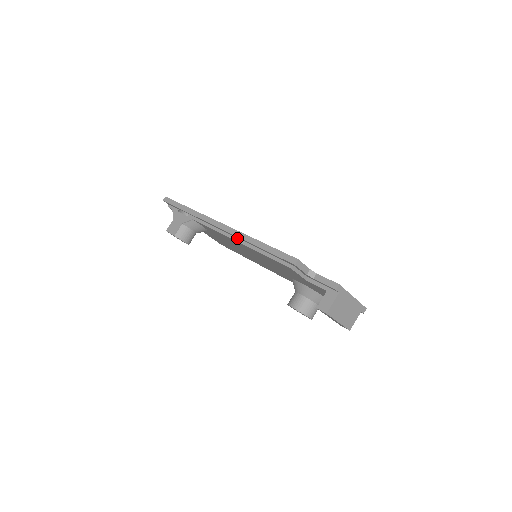
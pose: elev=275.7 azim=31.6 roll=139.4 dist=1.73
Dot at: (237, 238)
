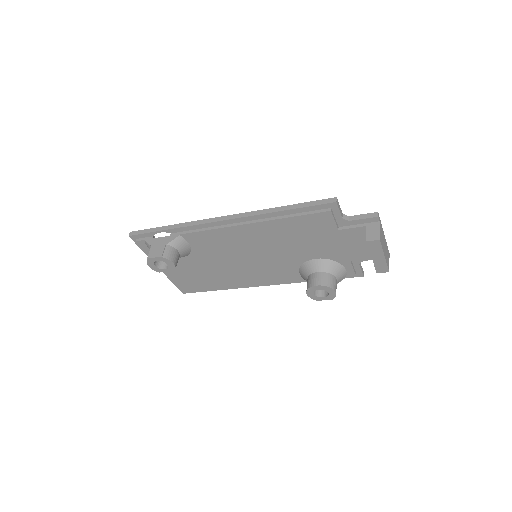
Dot at: (250, 221)
